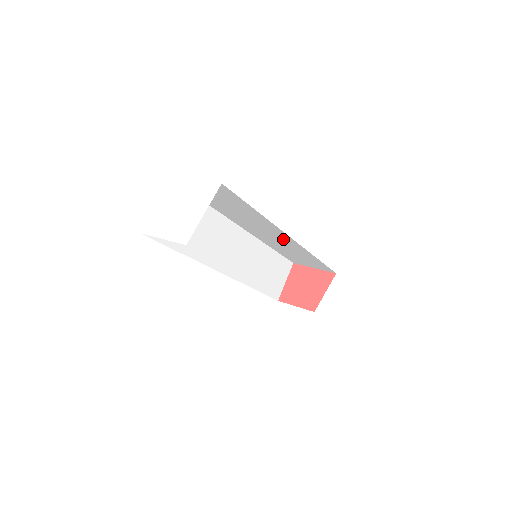
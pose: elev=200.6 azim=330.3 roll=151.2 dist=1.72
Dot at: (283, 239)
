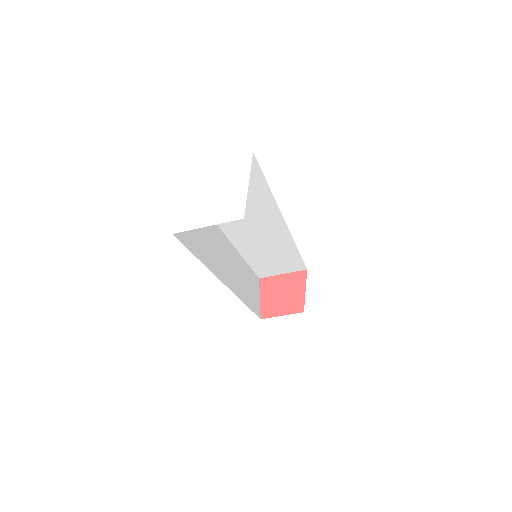
Dot at: (273, 233)
